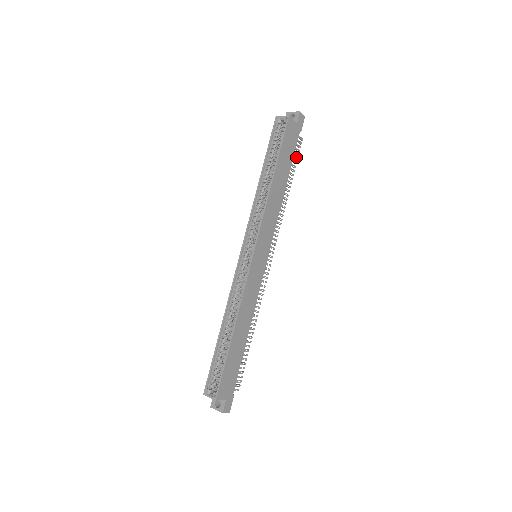
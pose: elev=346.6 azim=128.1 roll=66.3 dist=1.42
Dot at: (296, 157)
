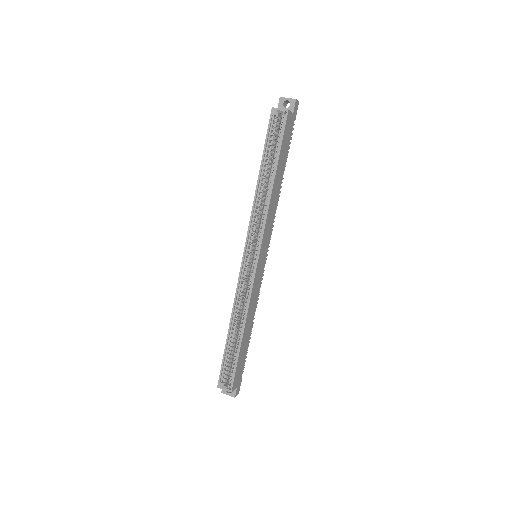
Dot at: (289, 146)
